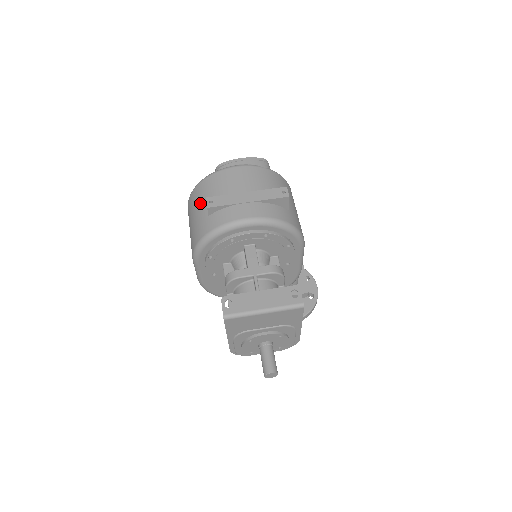
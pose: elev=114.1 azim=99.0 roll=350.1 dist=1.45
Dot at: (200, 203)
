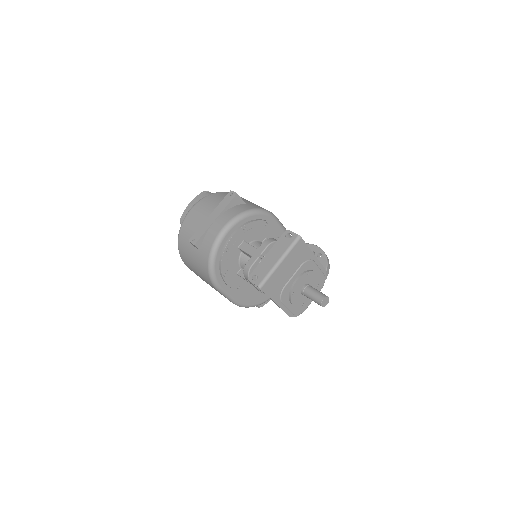
Dot at: (189, 250)
